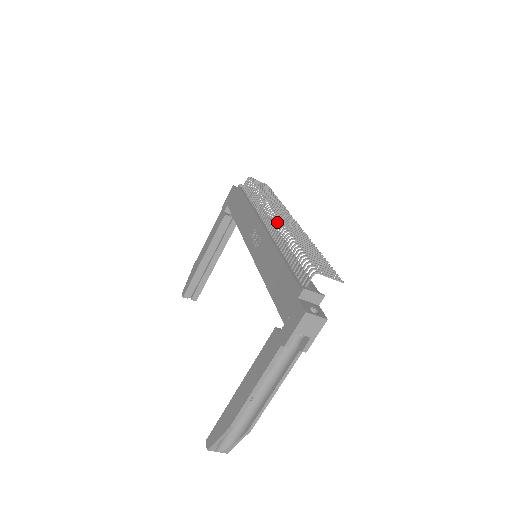
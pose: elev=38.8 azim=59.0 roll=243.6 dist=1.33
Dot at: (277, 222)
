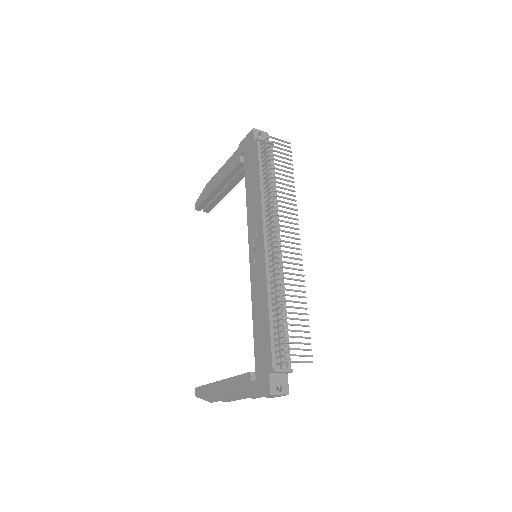
Dot at: occluded
